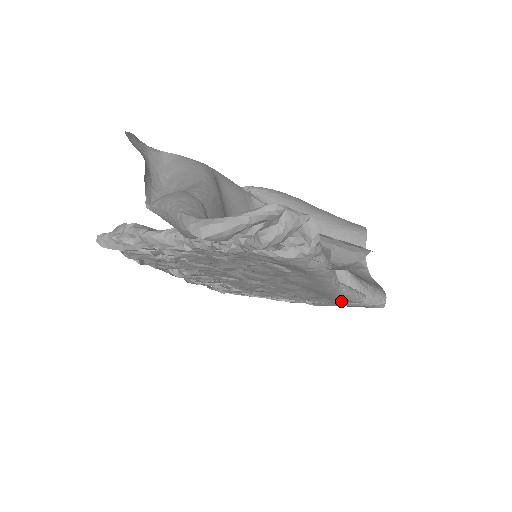
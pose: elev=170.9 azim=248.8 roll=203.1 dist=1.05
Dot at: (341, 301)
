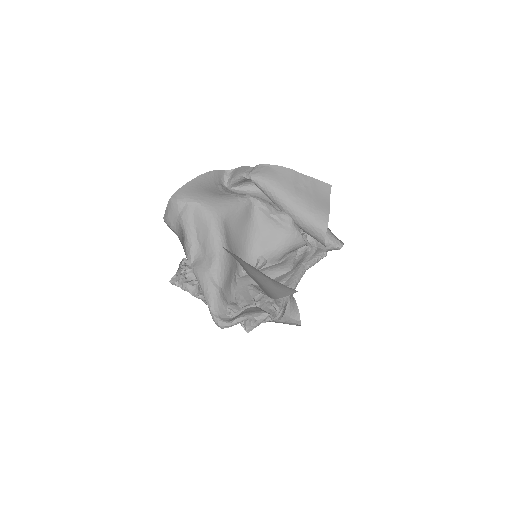
Dot at: occluded
